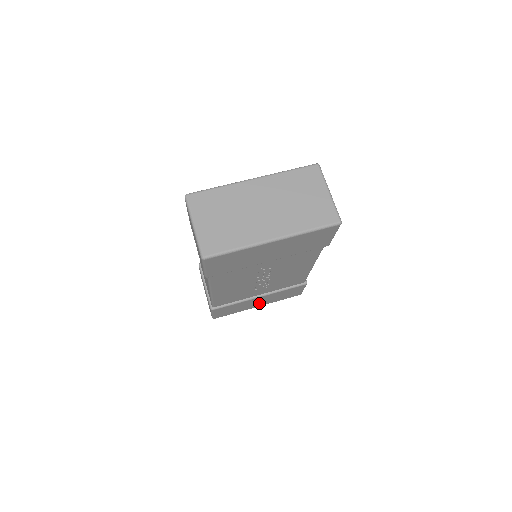
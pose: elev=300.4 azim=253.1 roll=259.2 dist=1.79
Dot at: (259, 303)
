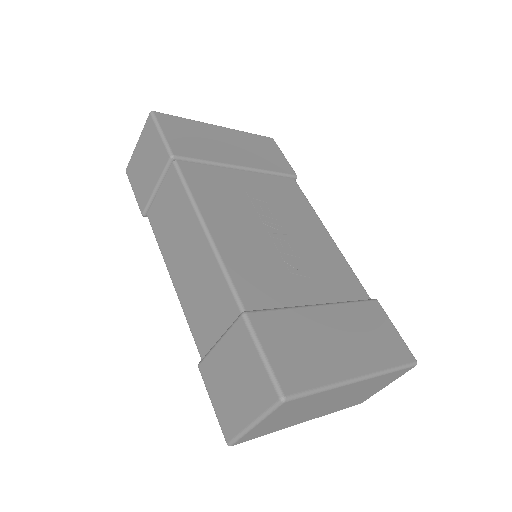
Dot at: (346, 351)
